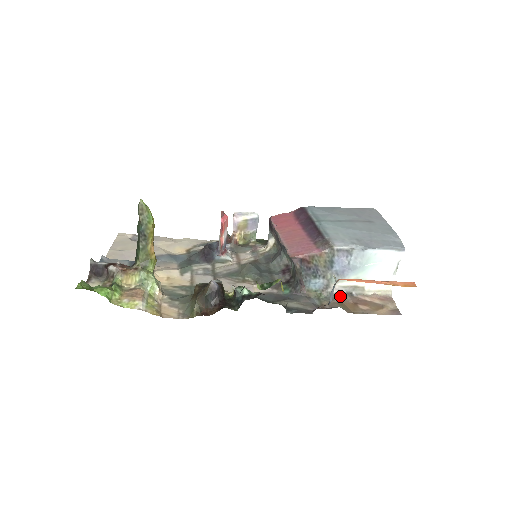
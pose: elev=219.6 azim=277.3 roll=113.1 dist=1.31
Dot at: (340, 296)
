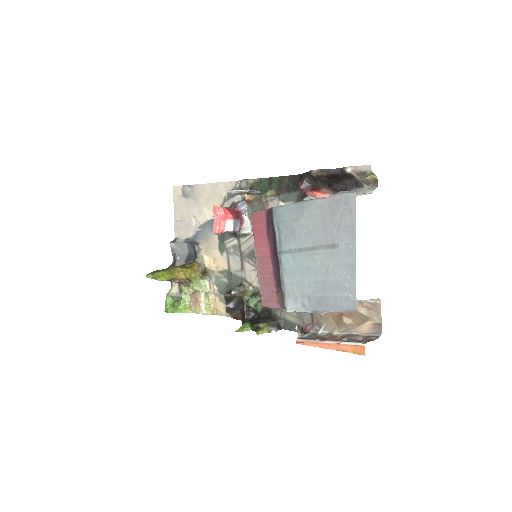
Dot at: occluded
